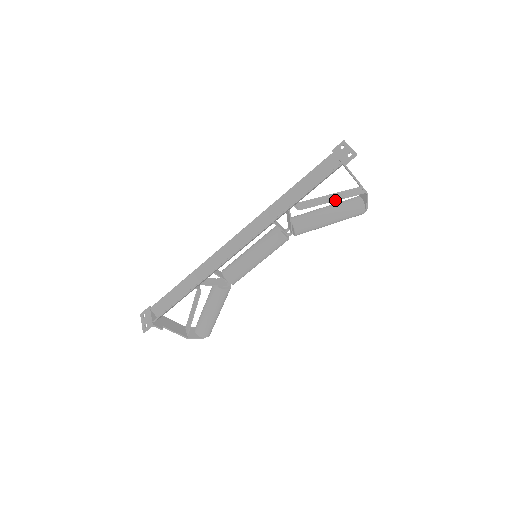
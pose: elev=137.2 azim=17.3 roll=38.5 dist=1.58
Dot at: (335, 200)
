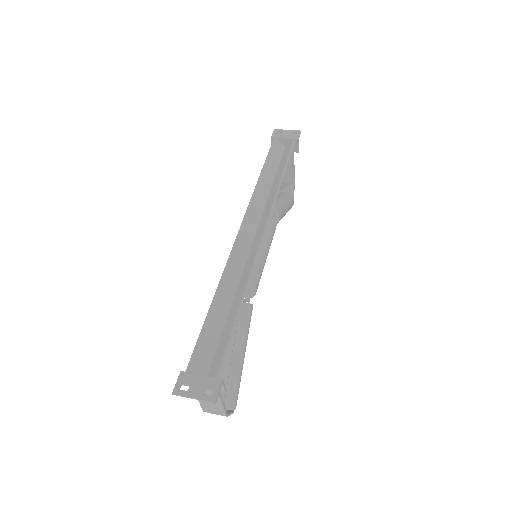
Dot at: (285, 186)
